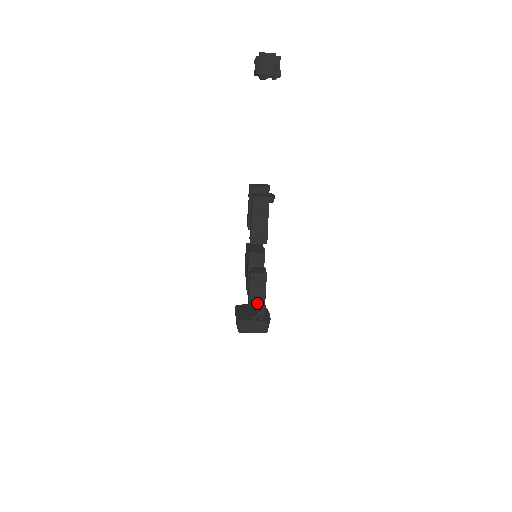
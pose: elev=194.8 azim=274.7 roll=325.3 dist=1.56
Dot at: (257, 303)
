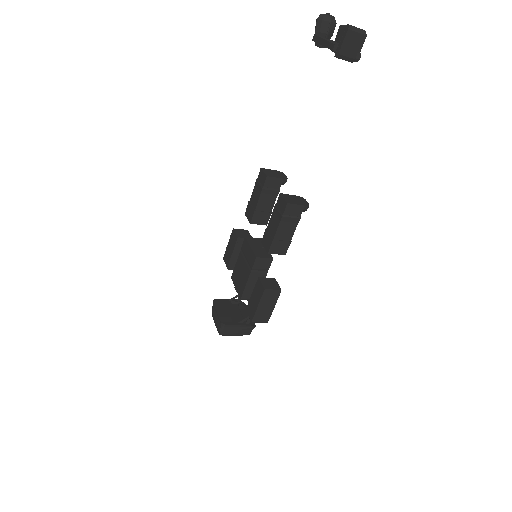
Dot at: (261, 318)
